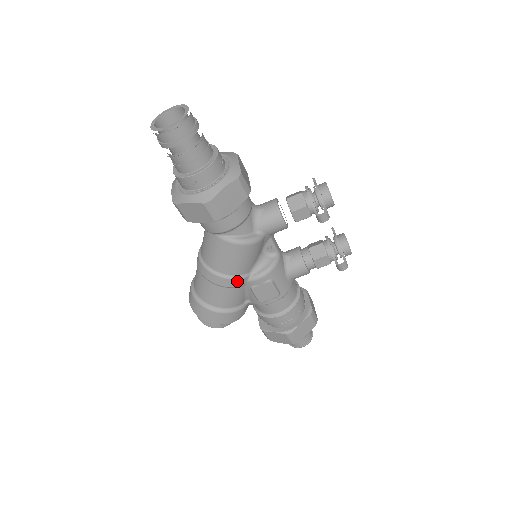
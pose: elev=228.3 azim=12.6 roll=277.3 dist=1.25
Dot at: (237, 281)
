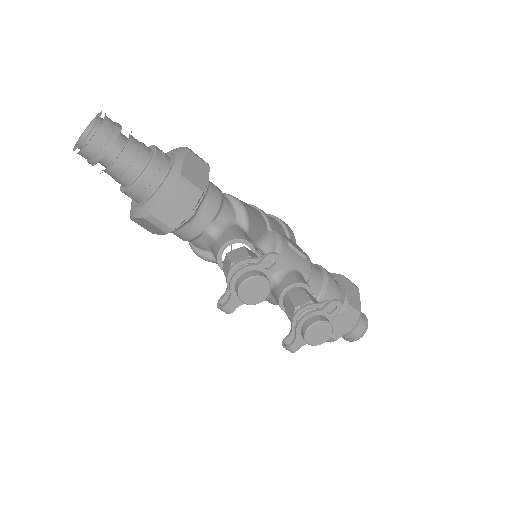
Dot at: occluded
